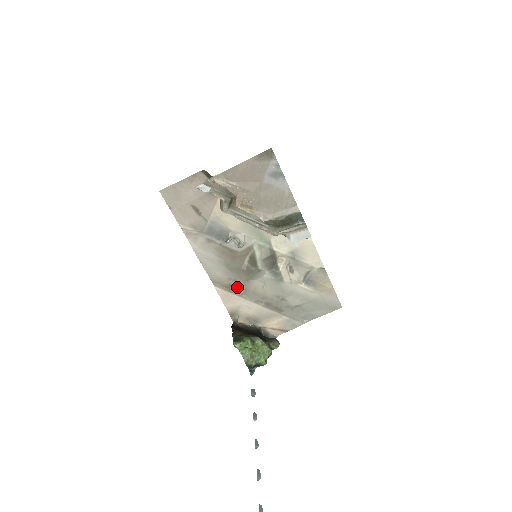
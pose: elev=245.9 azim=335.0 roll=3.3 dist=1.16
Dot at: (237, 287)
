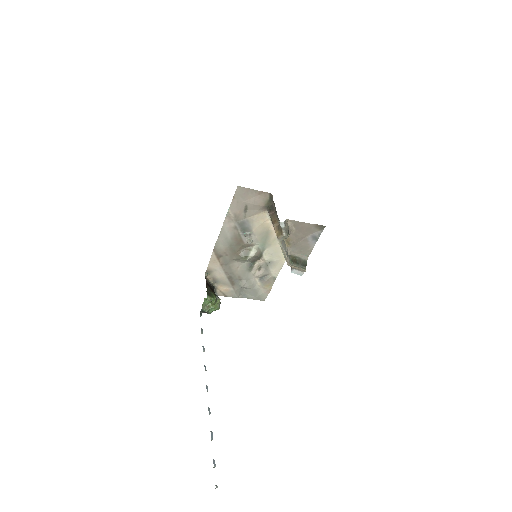
Dot at: (224, 259)
